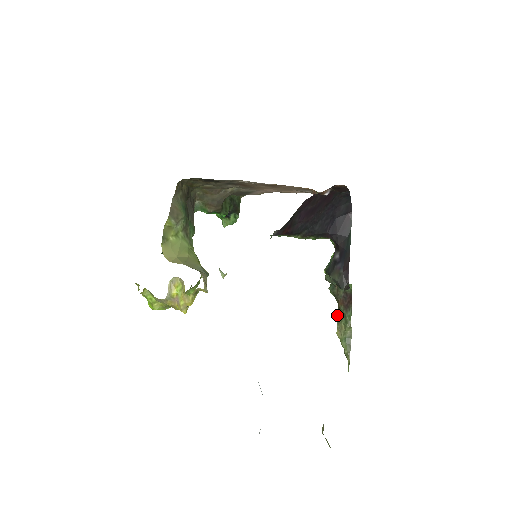
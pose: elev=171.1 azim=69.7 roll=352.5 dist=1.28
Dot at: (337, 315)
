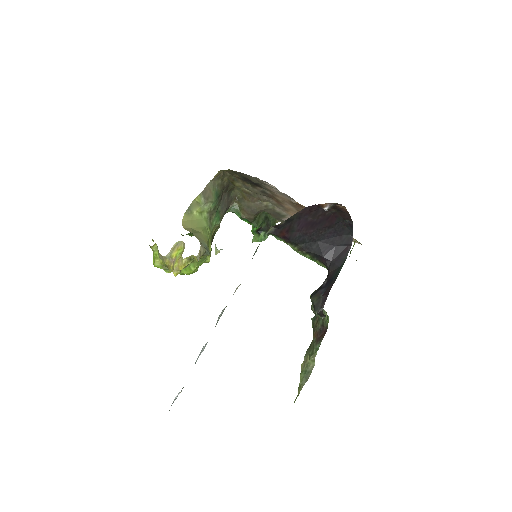
Dot at: occluded
